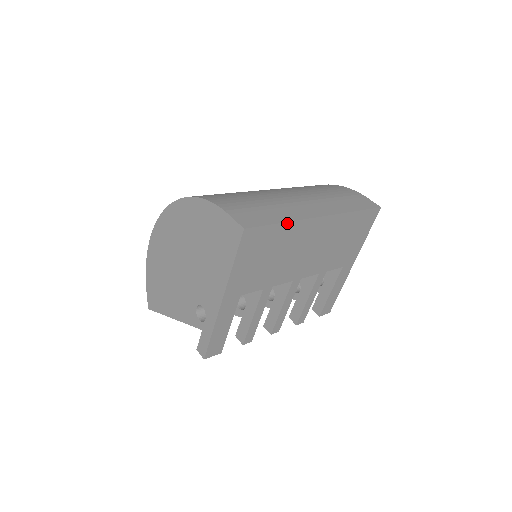
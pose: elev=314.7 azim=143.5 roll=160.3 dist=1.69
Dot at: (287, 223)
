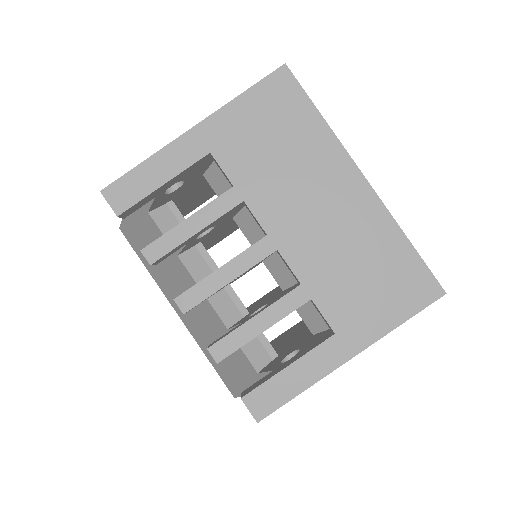
Dot at: (325, 123)
